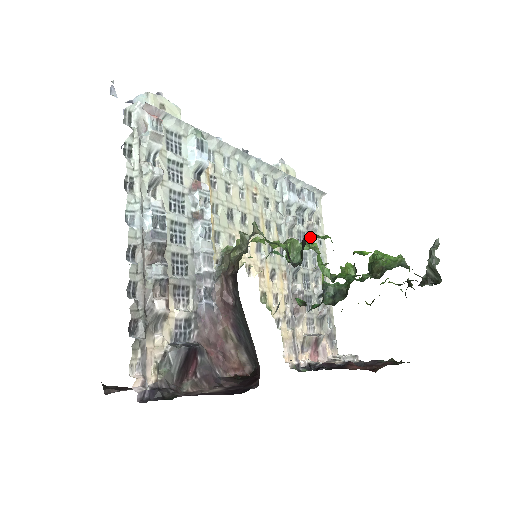
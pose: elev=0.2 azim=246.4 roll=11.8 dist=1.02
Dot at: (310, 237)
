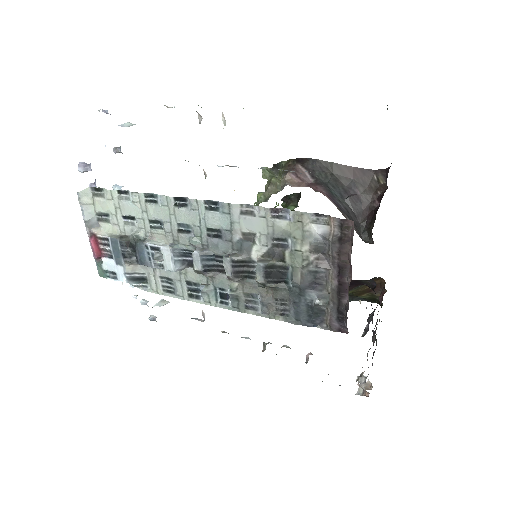
Dot at: occluded
